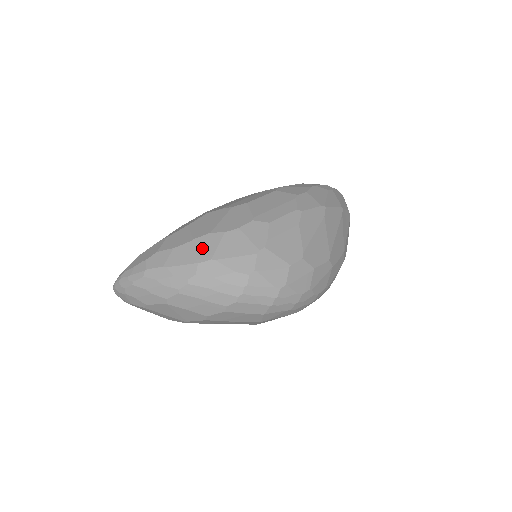
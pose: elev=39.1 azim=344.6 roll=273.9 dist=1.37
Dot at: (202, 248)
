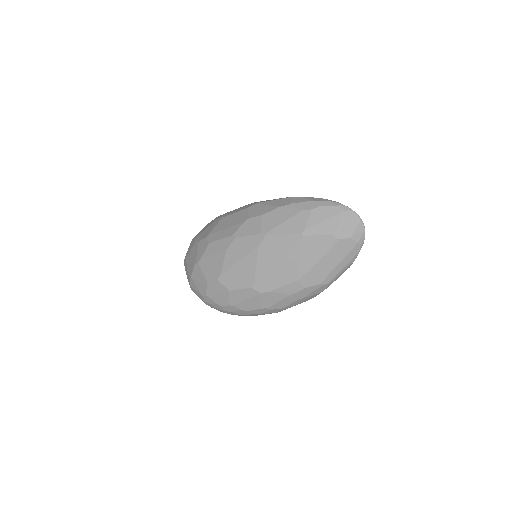
Dot at: (189, 248)
